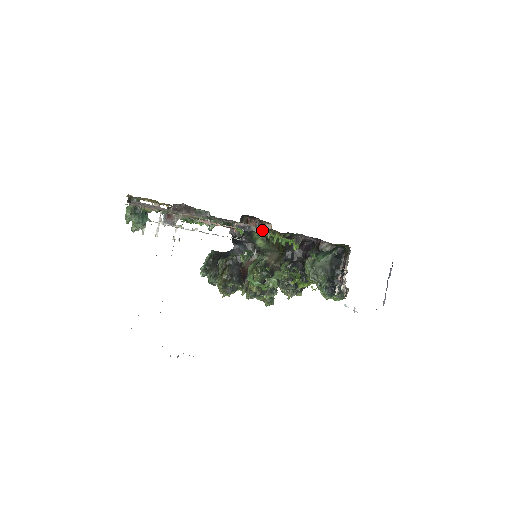
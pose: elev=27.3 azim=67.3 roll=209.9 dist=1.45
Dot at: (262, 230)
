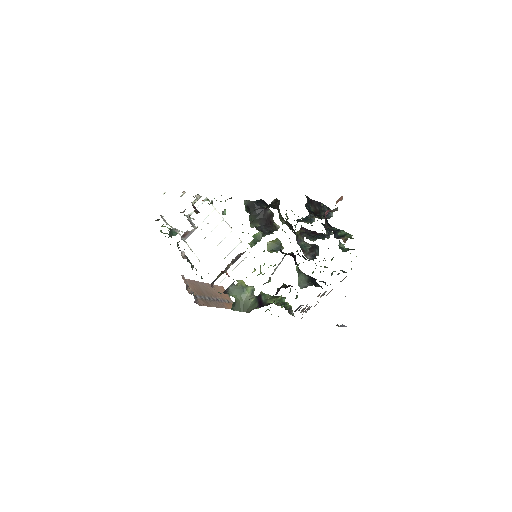
Dot at: occluded
